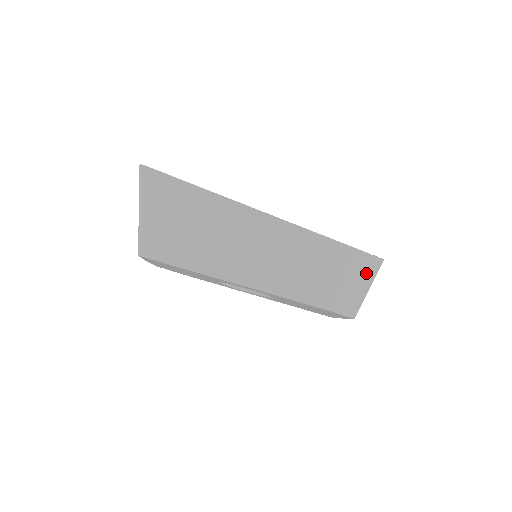
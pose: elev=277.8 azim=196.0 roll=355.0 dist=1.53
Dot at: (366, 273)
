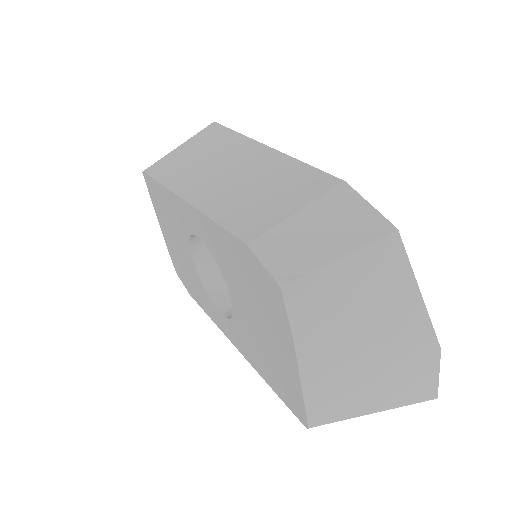
Dot at: (349, 230)
